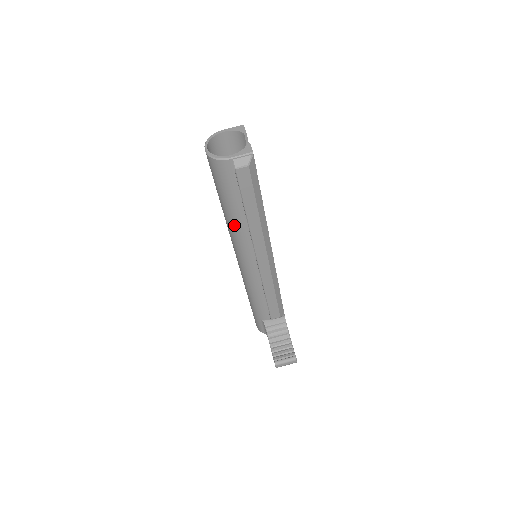
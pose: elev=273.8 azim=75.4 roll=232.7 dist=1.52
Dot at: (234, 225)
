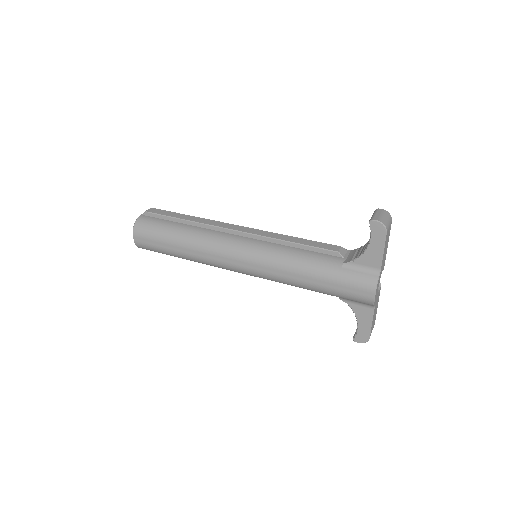
Dot at: (192, 235)
